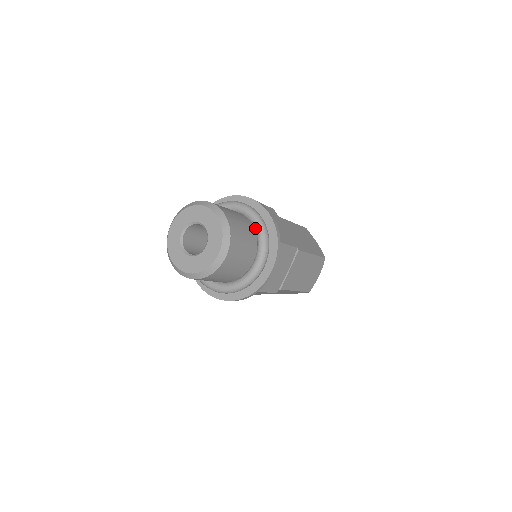
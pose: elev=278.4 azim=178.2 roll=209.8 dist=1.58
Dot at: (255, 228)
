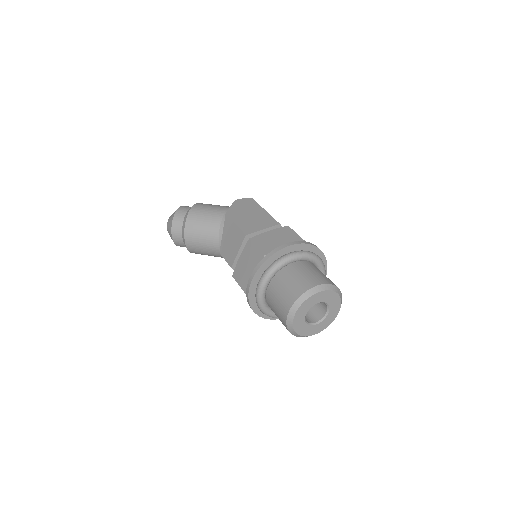
Dot at: (319, 269)
